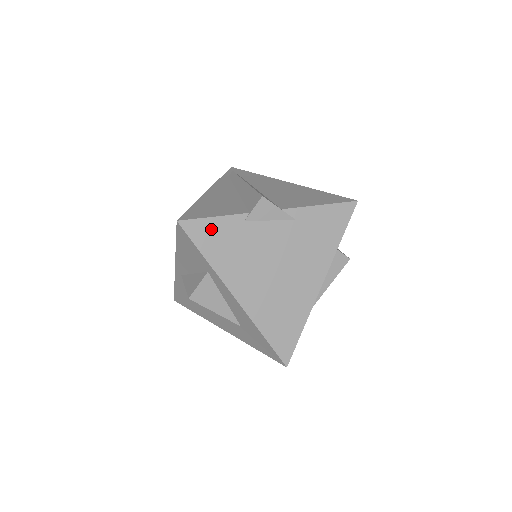
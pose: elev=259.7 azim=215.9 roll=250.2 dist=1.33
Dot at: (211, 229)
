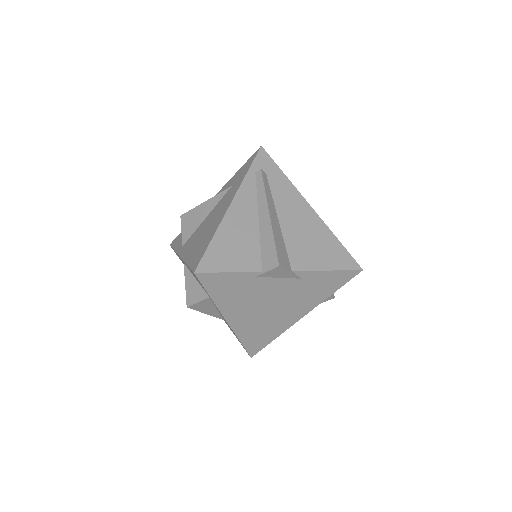
Dot at: (223, 280)
